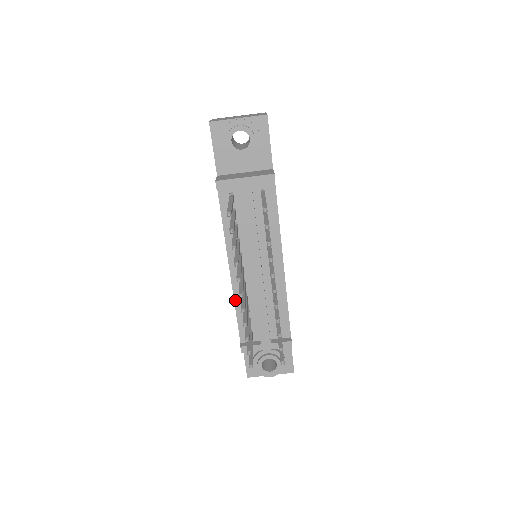
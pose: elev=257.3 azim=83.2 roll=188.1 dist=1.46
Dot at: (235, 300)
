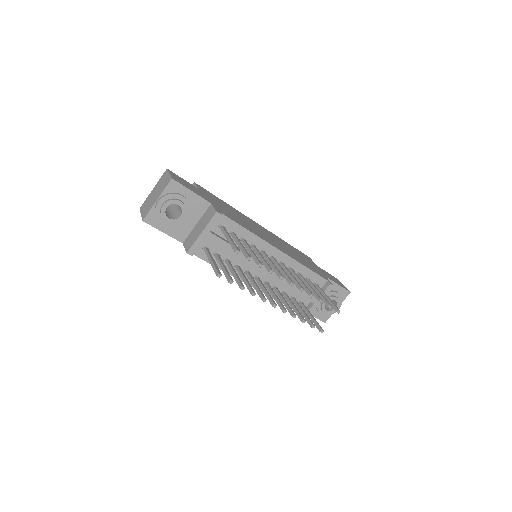
Dot at: (272, 297)
